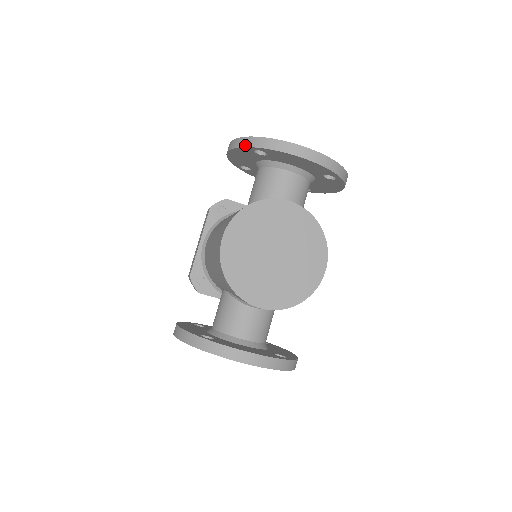
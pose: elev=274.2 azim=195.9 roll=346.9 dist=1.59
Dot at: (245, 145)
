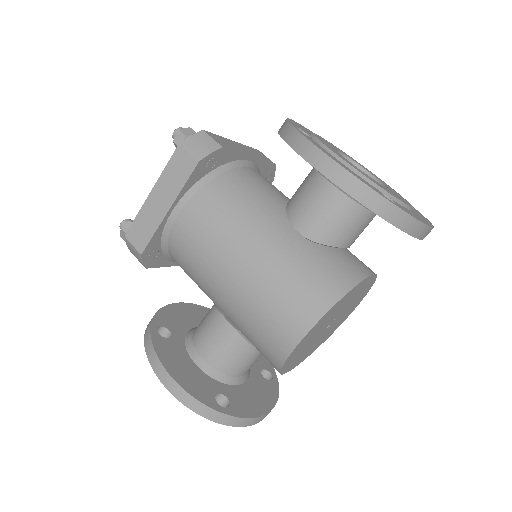
Dot at: (373, 208)
